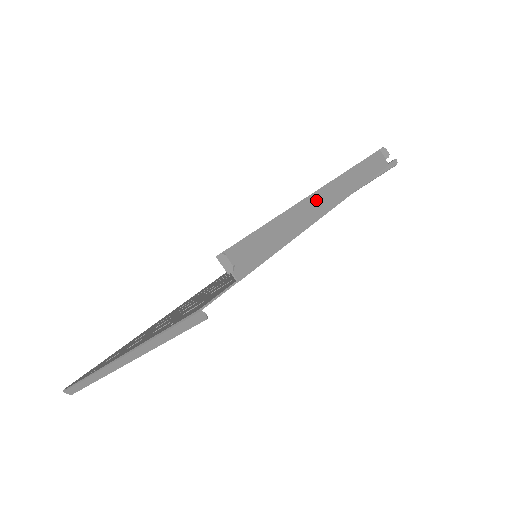
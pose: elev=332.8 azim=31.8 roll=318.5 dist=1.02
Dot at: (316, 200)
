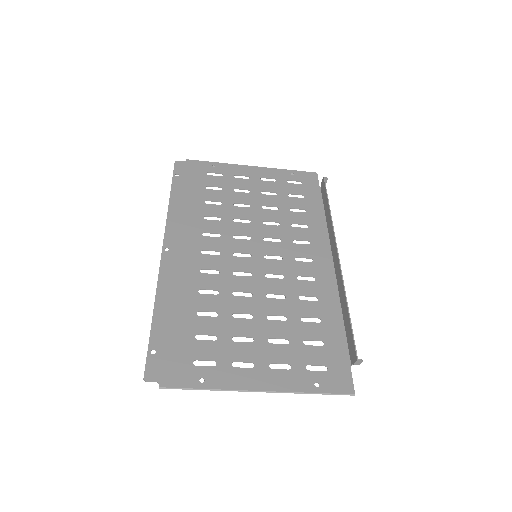
Dot at: (339, 269)
